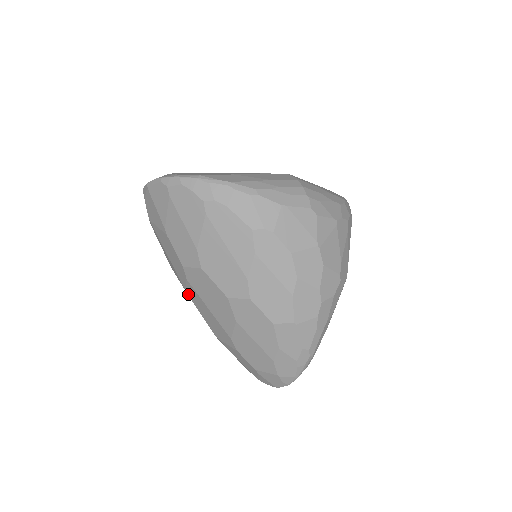
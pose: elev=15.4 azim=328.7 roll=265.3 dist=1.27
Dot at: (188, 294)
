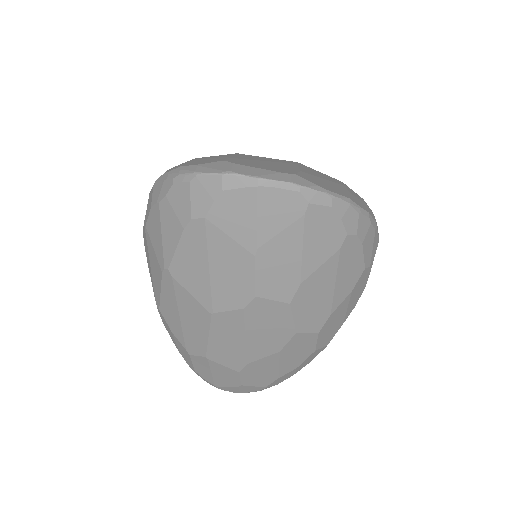
Dot at: (213, 318)
